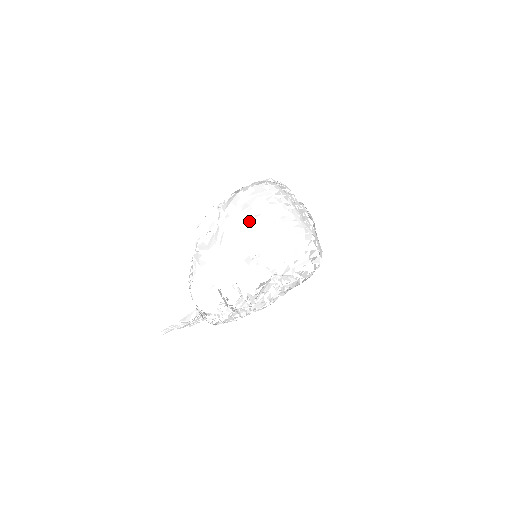
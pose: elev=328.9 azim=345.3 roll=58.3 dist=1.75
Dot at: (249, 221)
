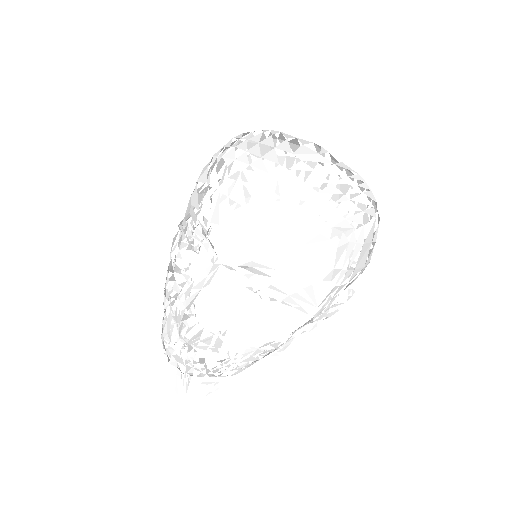
Dot at: (189, 200)
